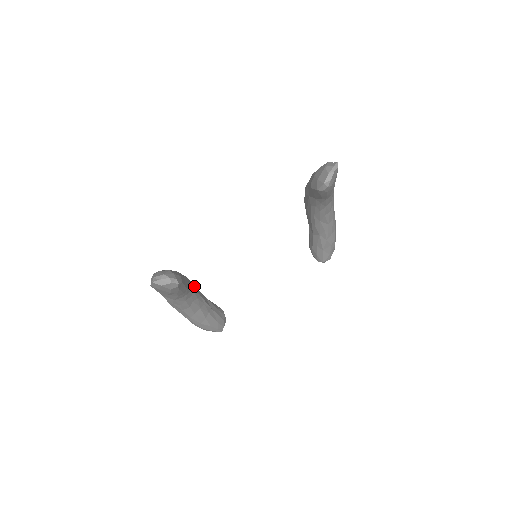
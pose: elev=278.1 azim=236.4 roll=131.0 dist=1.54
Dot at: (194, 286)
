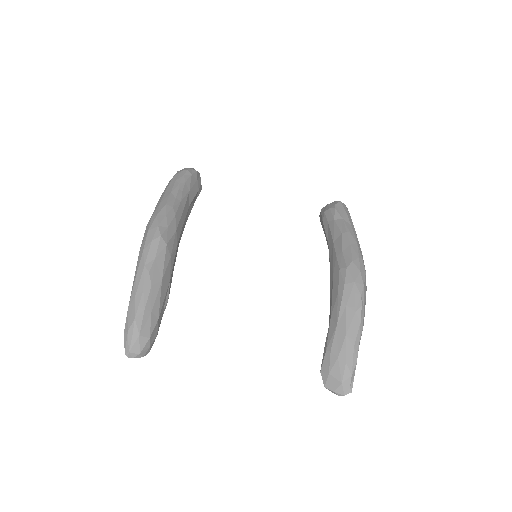
Dot at: occluded
